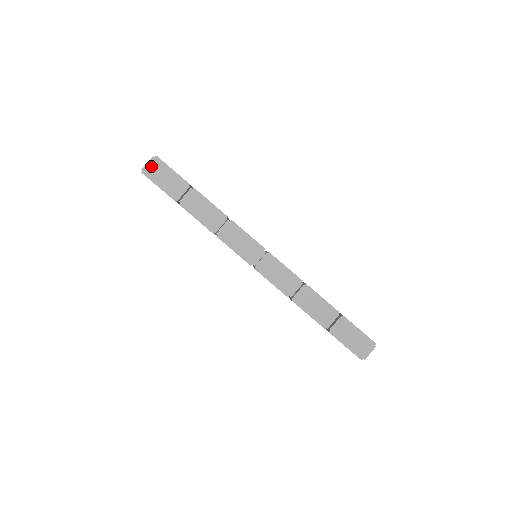
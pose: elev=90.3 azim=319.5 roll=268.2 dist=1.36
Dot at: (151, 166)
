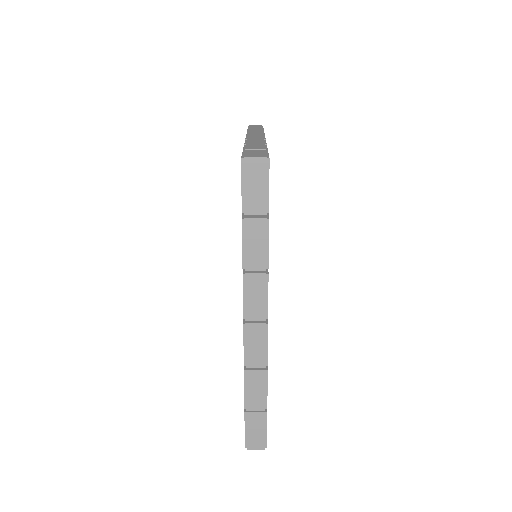
Dot at: (255, 163)
